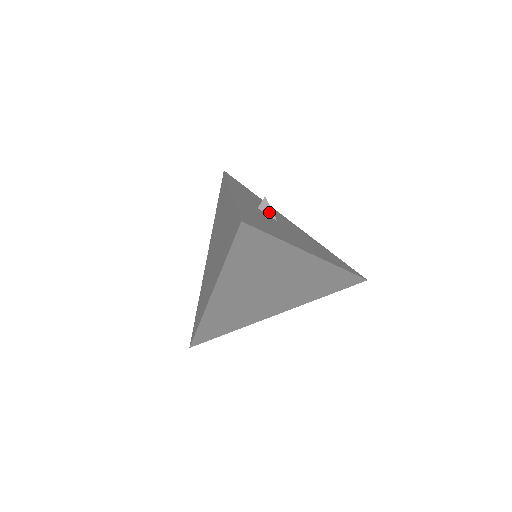
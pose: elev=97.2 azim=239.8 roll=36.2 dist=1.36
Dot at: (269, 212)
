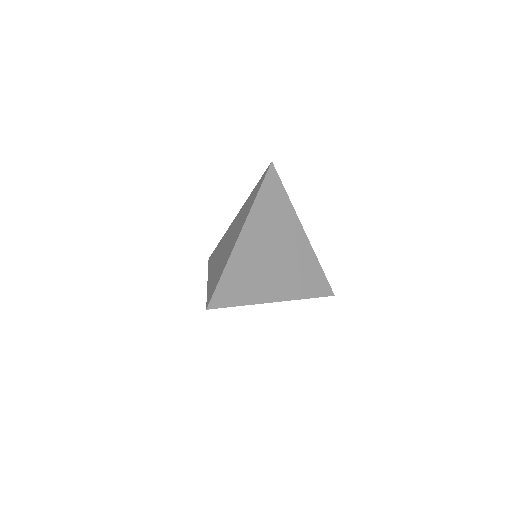
Dot at: occluded
